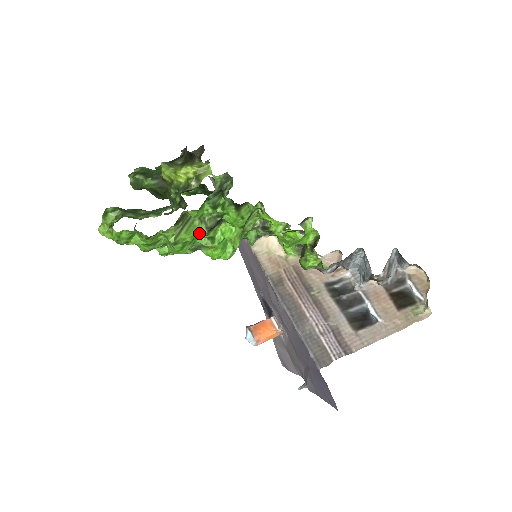
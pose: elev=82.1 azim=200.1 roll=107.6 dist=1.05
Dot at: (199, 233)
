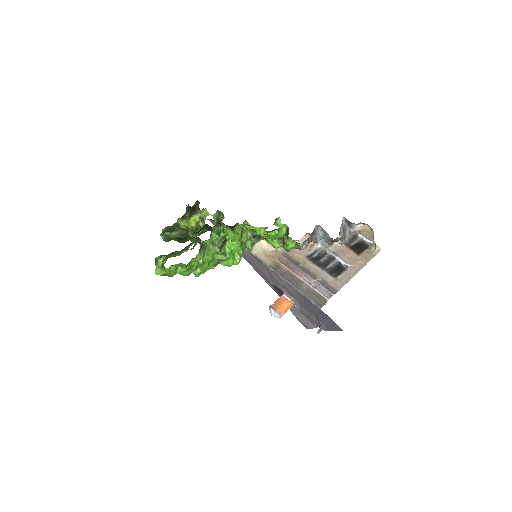
Dot at: (215, 253)
